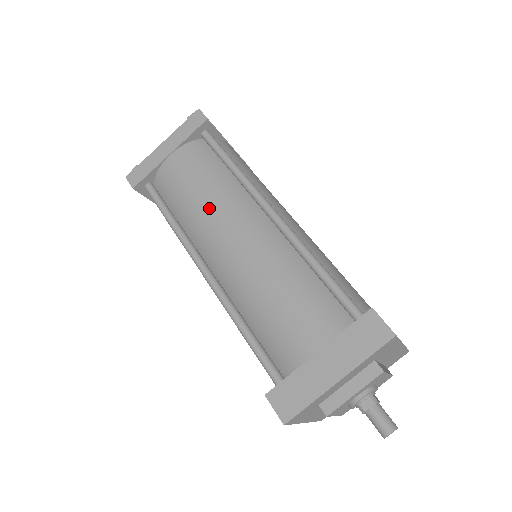
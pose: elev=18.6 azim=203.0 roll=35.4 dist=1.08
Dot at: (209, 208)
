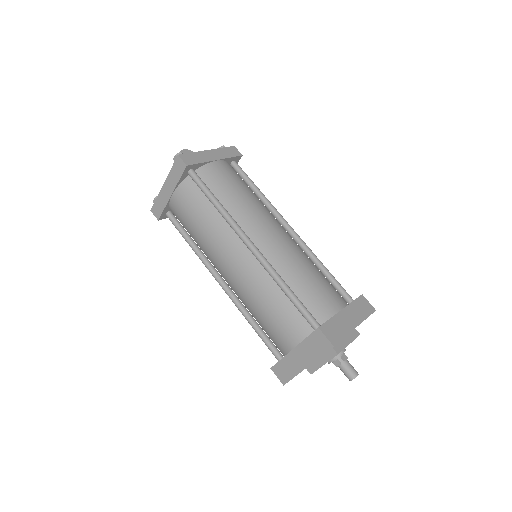
Dot at: (209, 243)
